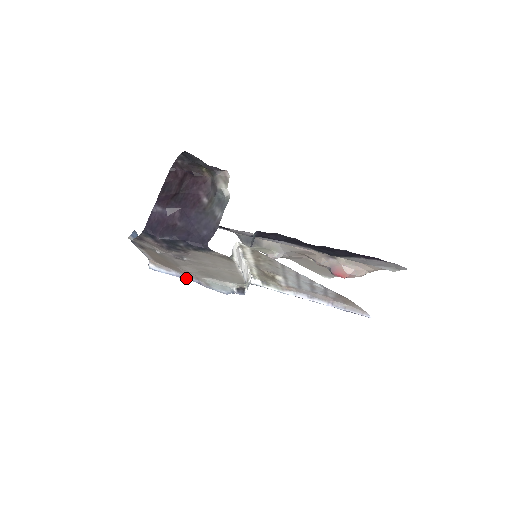
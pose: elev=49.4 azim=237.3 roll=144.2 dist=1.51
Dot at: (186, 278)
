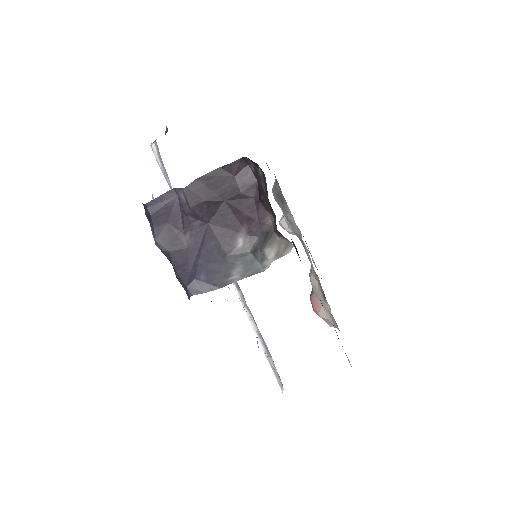
Dot at: occluded
